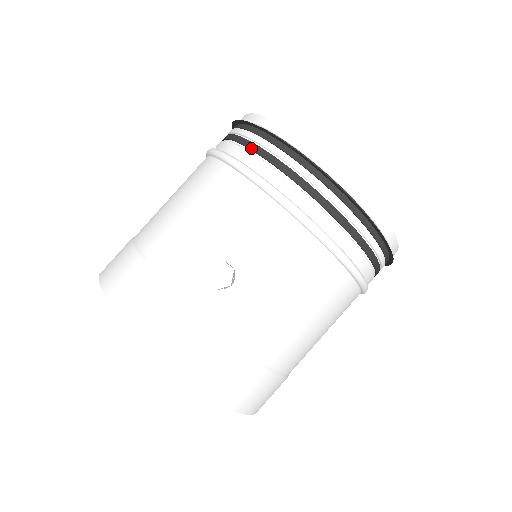
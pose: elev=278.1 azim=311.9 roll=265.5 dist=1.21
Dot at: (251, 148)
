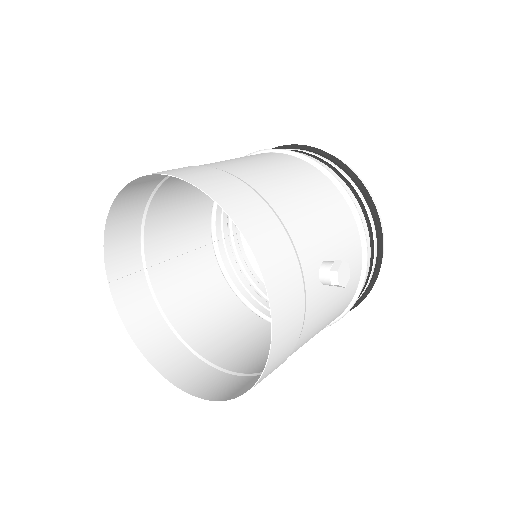
Dot at: (352, 189)
